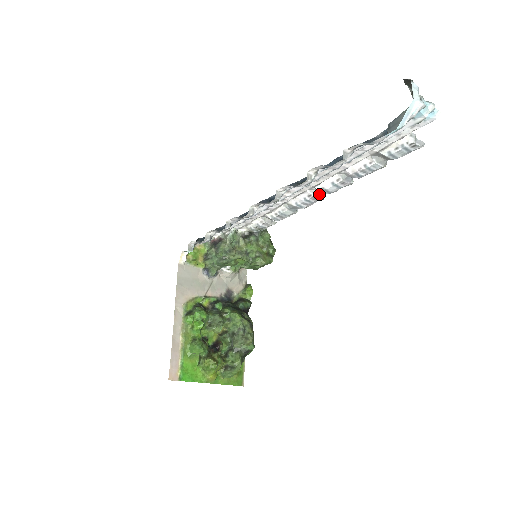
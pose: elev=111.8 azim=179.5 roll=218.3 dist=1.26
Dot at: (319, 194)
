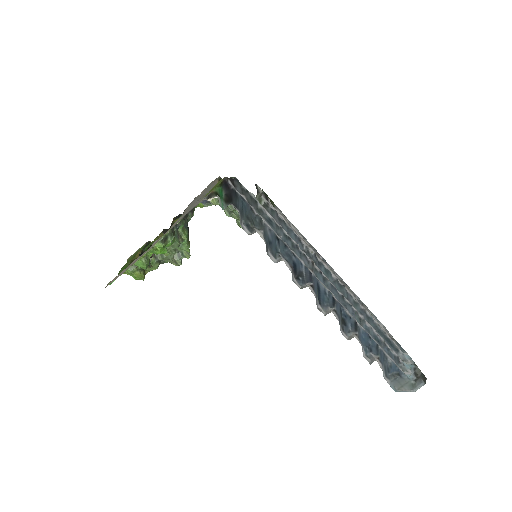
Dot at: occluded
